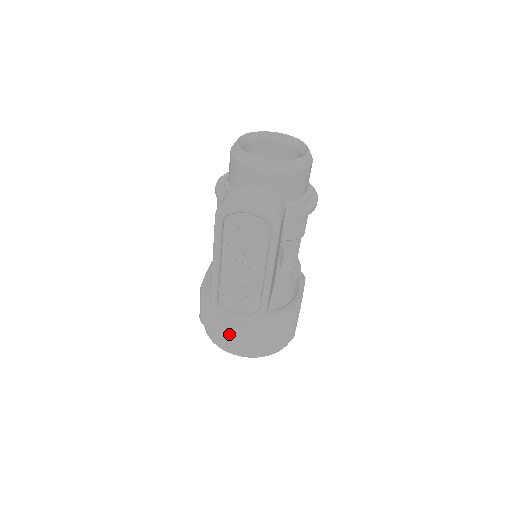
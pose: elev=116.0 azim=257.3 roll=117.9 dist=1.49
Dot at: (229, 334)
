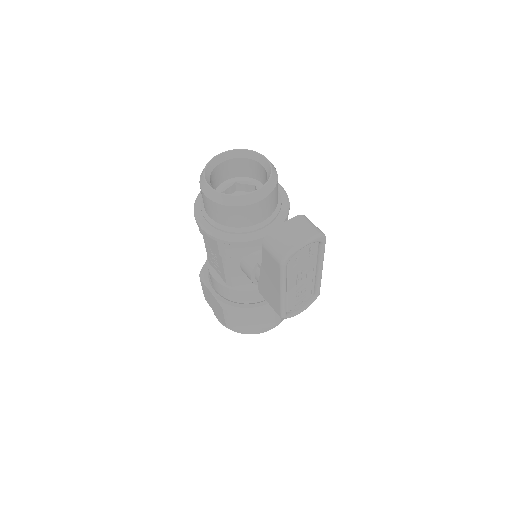
Dot at: (267, 321)
